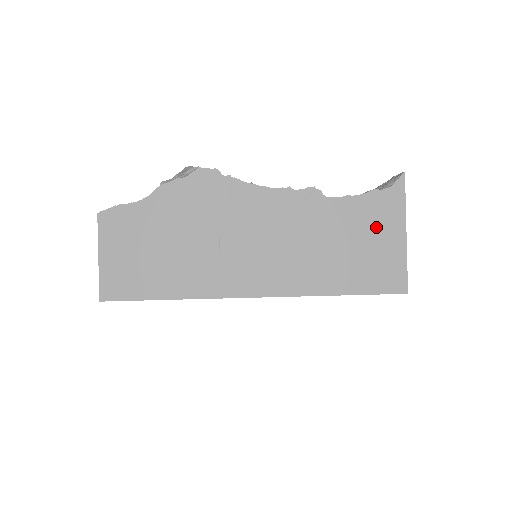
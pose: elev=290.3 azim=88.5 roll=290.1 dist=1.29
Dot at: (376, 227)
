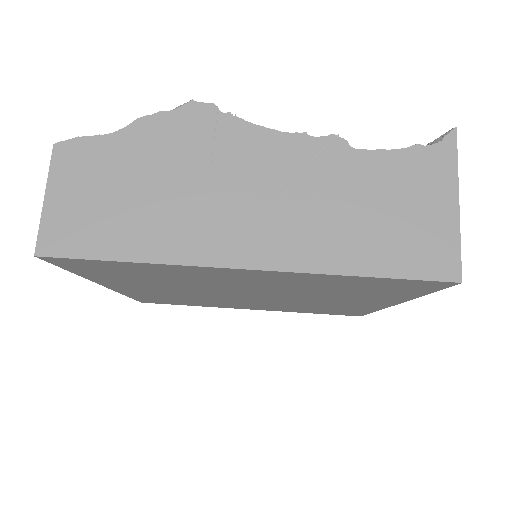
Dot at: (418, 191)
